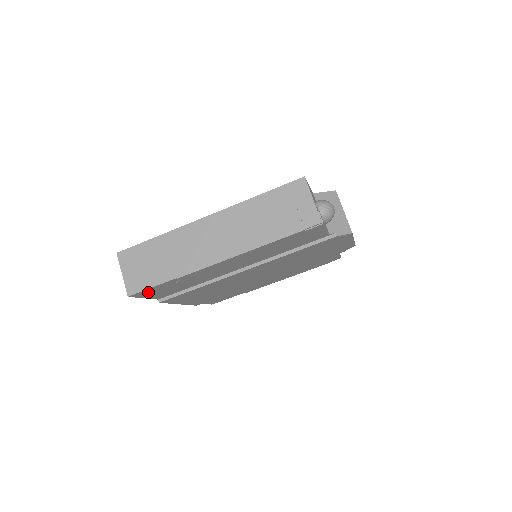
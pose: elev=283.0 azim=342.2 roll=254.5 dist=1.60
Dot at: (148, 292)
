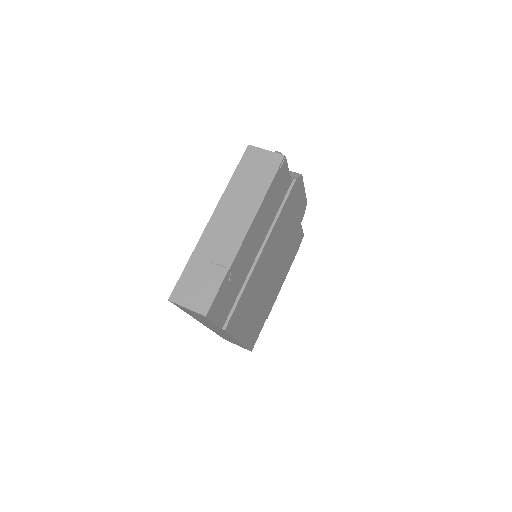
Dot at: (215, 307)
